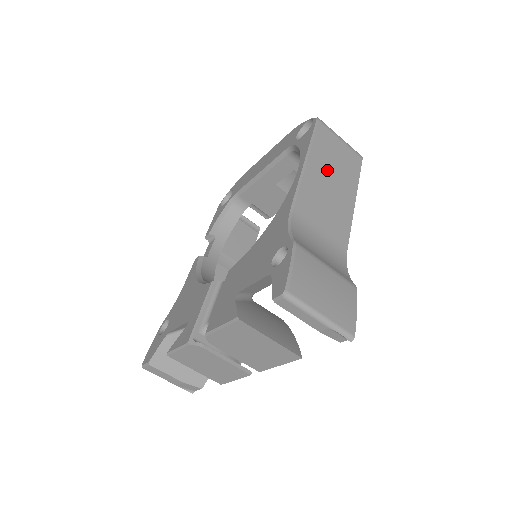
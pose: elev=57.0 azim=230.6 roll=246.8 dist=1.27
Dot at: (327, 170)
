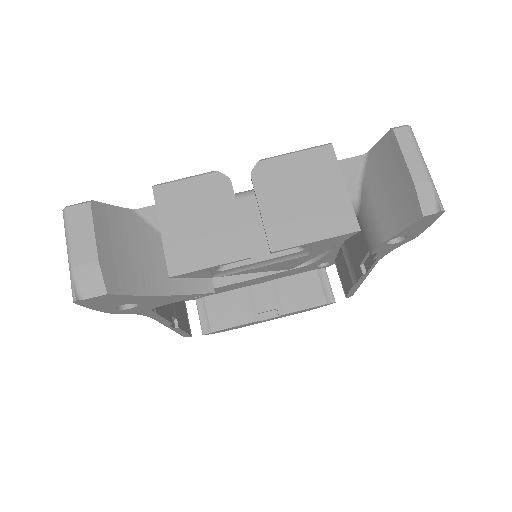
Dot at: occluded
